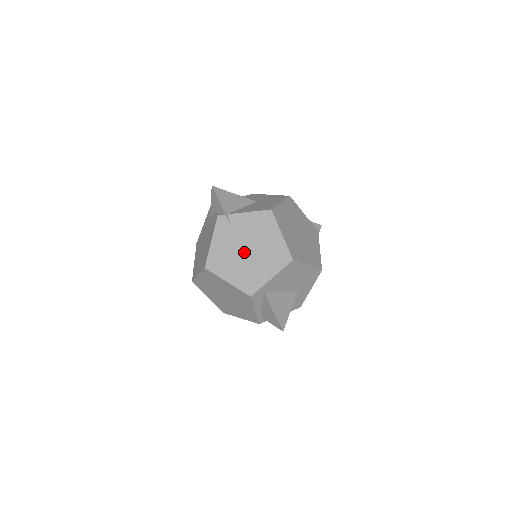
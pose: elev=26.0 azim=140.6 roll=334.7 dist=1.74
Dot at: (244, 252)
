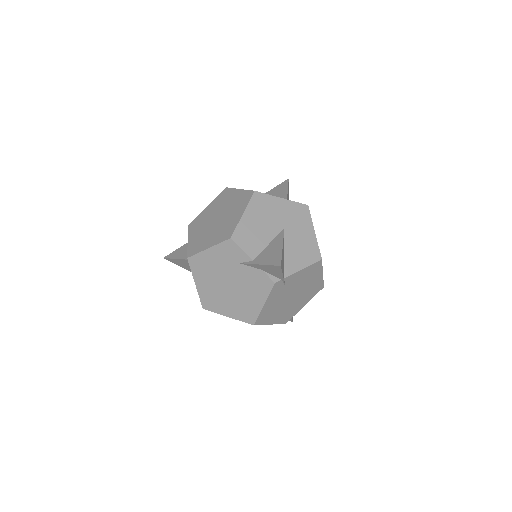
Dot at: (290, 299)
